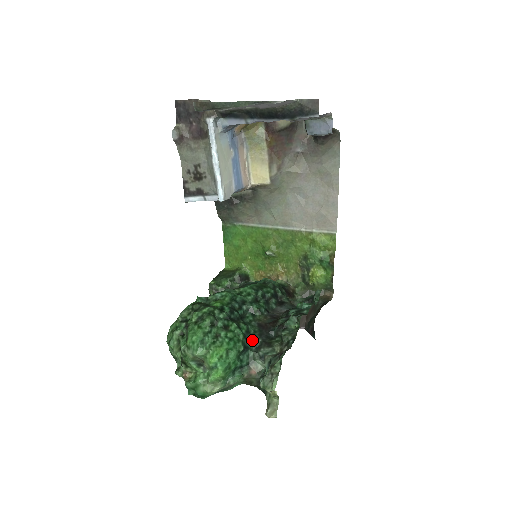
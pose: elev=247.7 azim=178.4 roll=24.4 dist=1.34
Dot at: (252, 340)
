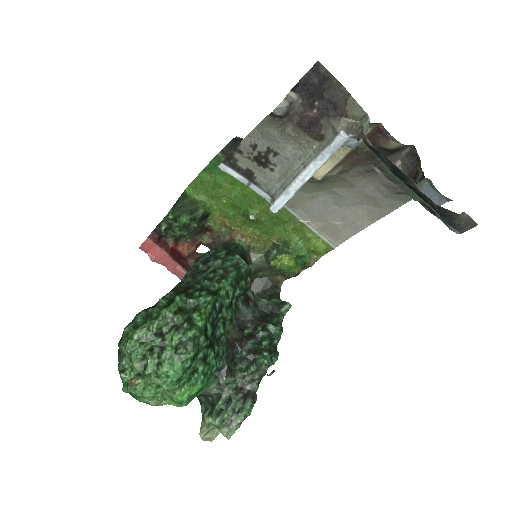
Dot at: (218, 364)
